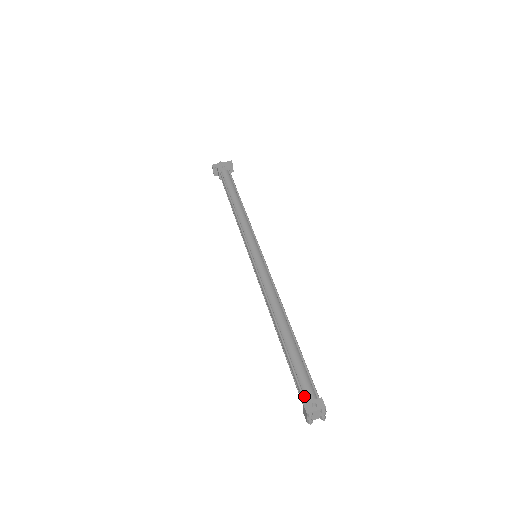
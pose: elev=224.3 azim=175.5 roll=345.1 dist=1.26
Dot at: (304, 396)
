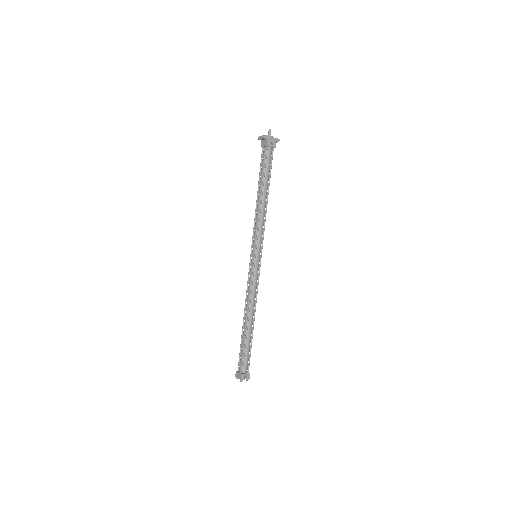
Dot at: (243, 370)
